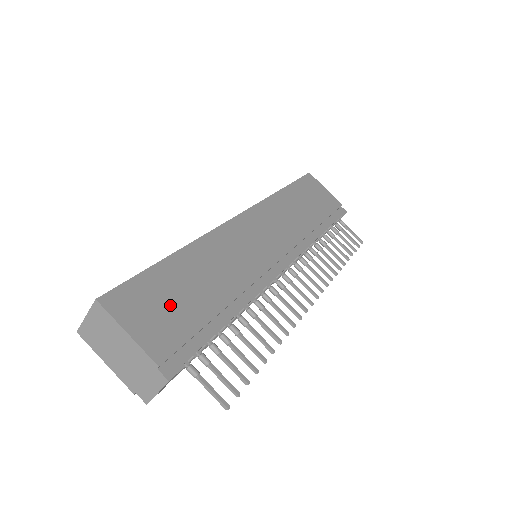
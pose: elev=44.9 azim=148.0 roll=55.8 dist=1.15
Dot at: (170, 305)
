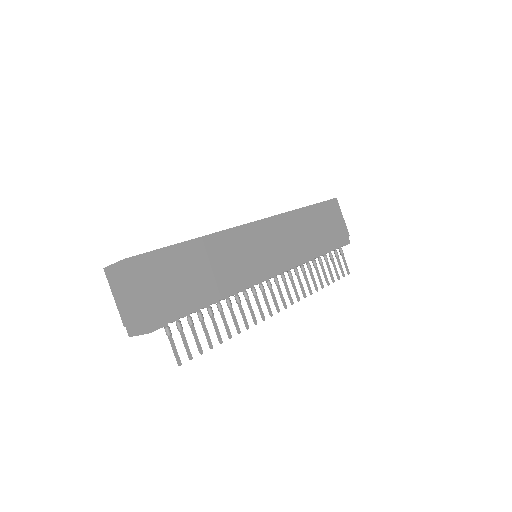
Dot at: (173, 279)
